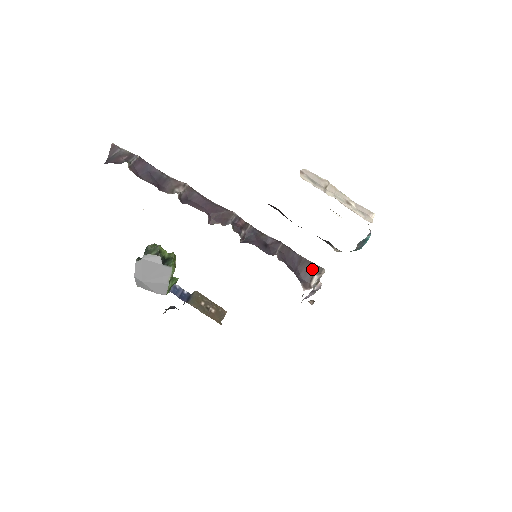
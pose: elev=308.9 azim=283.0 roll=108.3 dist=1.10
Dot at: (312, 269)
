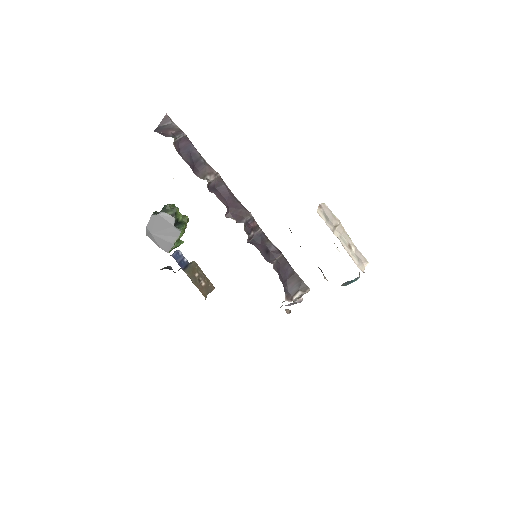
Dot at: (299, 285)
